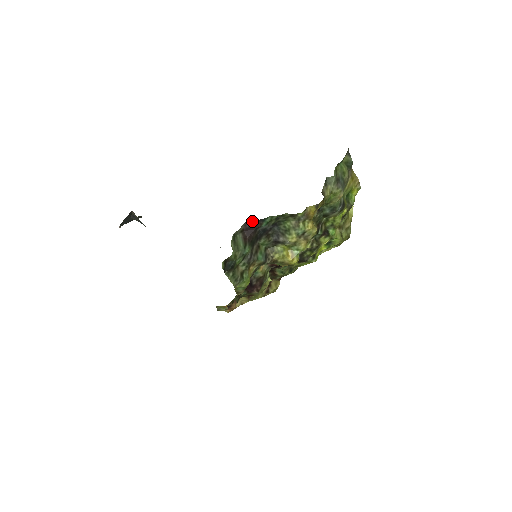
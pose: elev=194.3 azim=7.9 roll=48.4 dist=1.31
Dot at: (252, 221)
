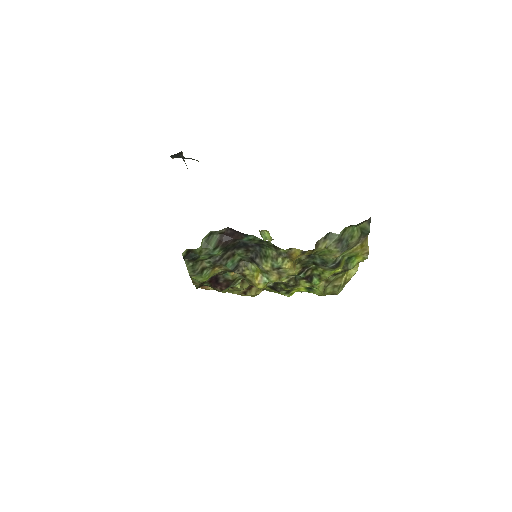
Dot at: (235, 230)
